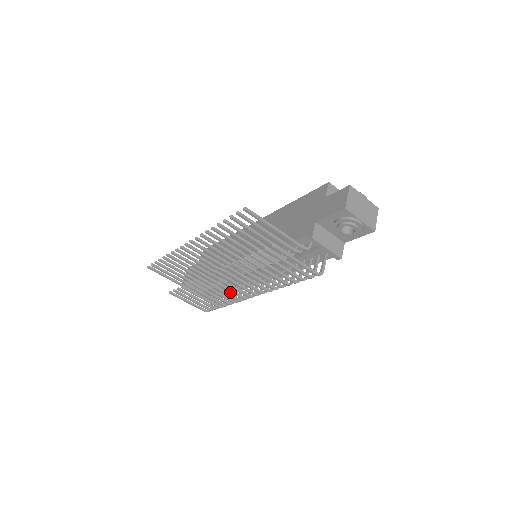
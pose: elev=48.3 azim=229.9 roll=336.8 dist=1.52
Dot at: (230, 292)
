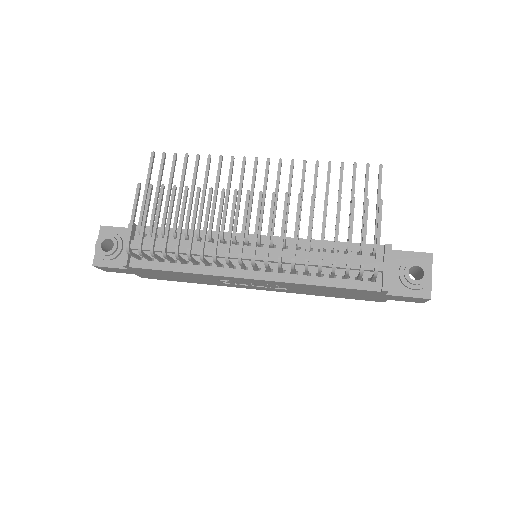
Dot at: (229, 231)
